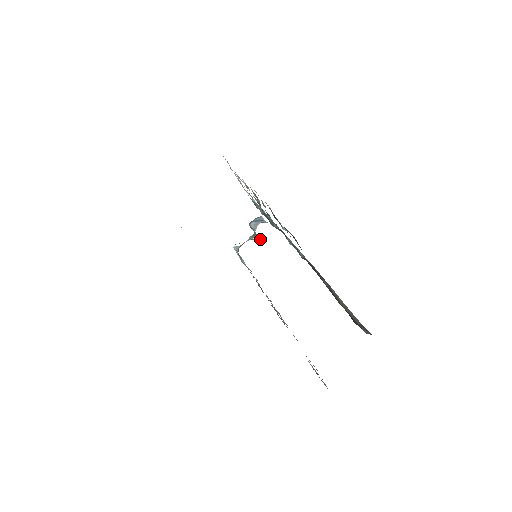
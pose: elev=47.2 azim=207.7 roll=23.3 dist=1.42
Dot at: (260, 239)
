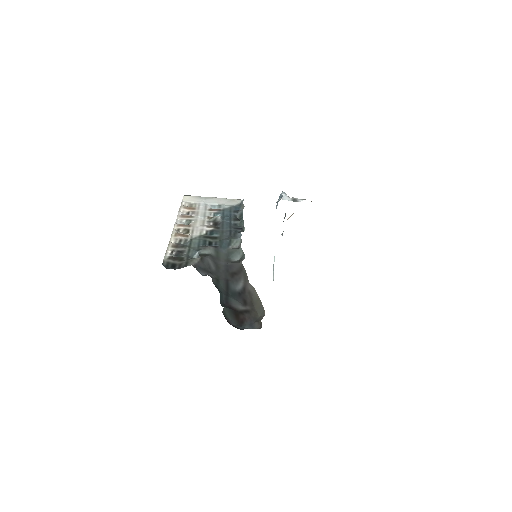
Dot at: occluded
